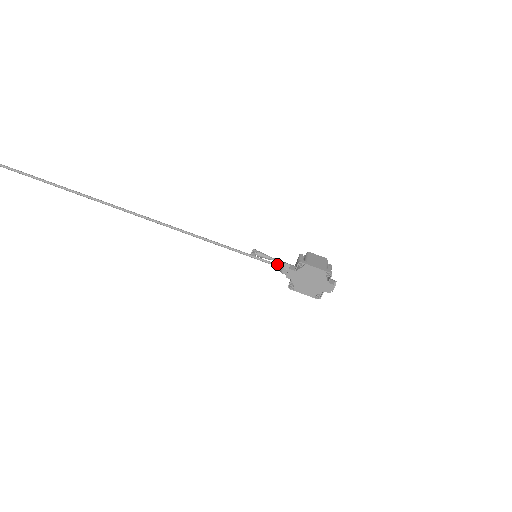
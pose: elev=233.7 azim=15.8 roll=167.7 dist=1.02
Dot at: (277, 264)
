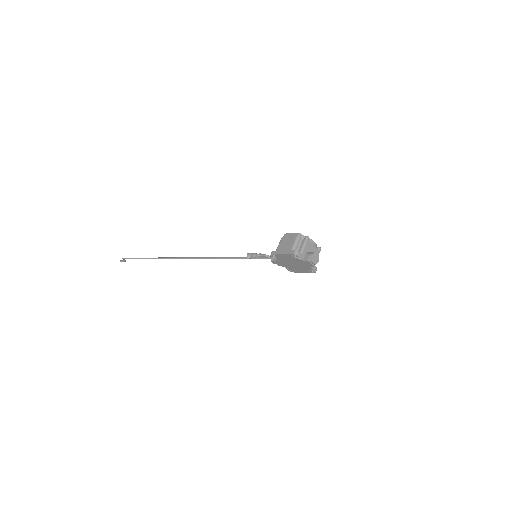
Dot at: (268, 258)
